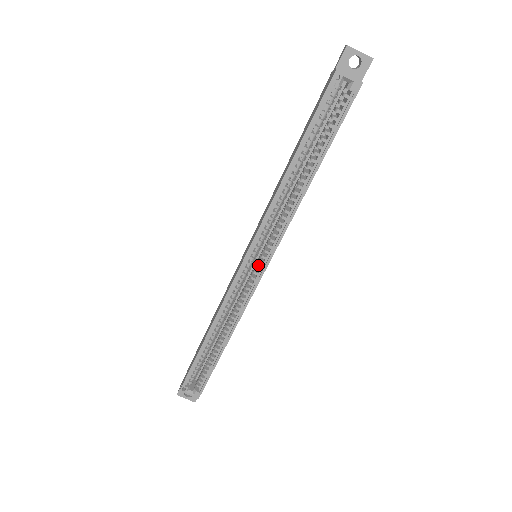
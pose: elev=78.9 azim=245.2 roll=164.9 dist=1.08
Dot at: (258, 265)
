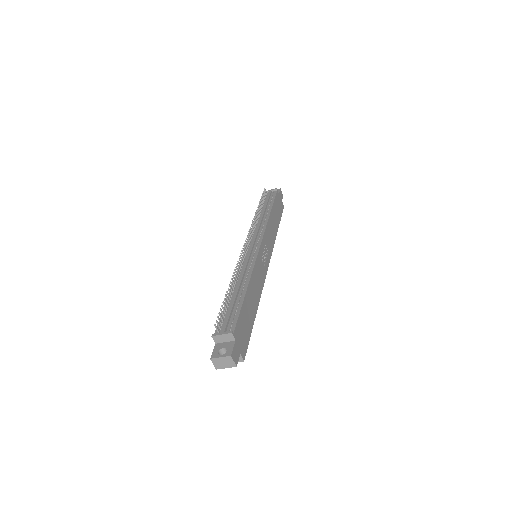
Dot at: occluded
